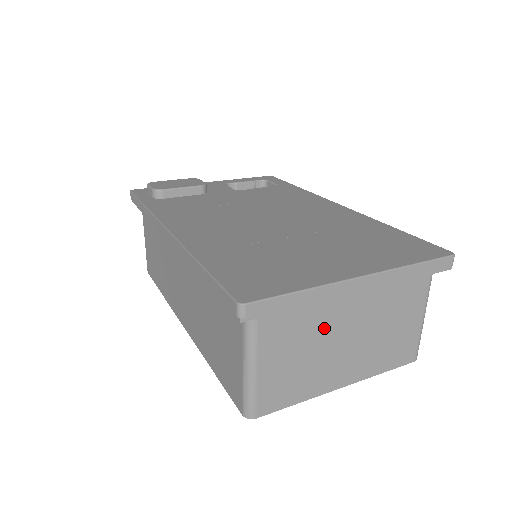
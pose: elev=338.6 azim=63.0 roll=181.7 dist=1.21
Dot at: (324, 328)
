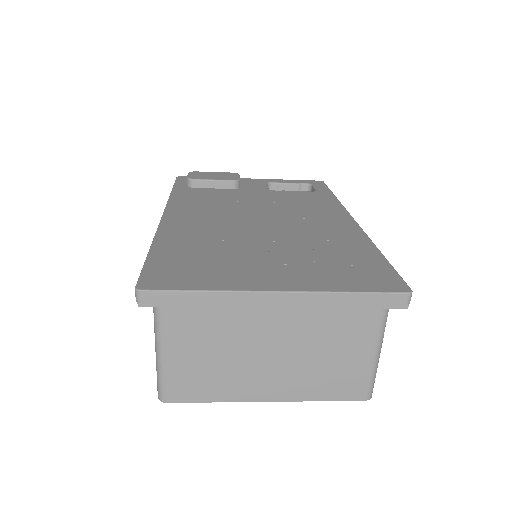
Dot at: (241, 335)
